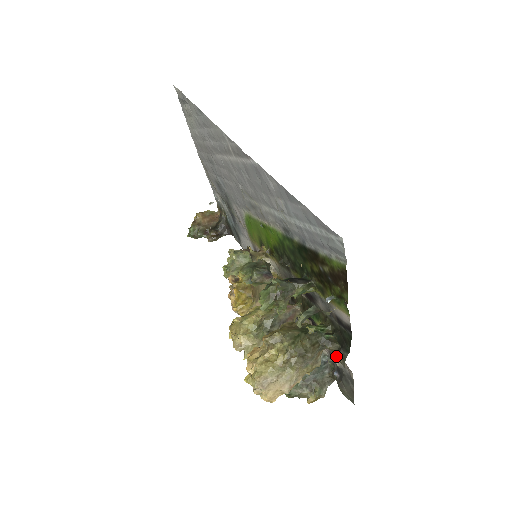
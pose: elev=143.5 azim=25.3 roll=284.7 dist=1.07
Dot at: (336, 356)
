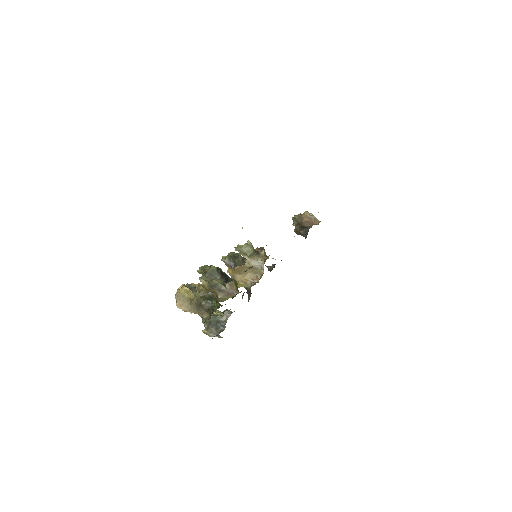
Dot at: occluded
